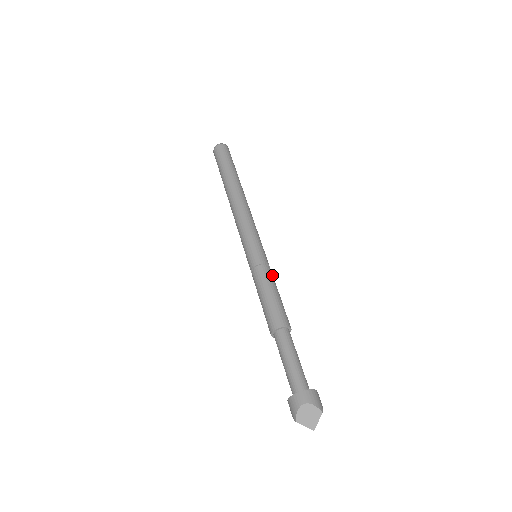
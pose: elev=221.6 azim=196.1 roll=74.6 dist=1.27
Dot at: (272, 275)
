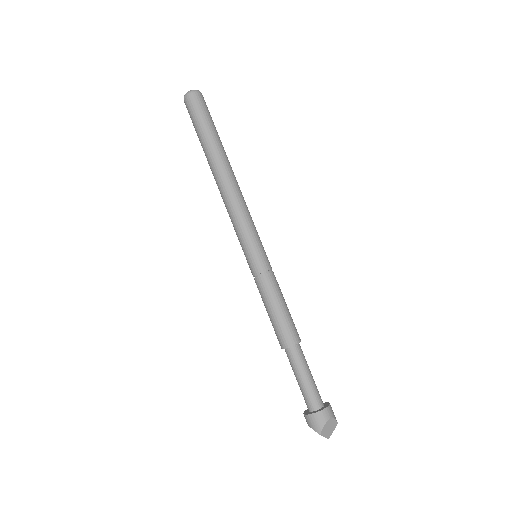
Dot at: (277, 282)
